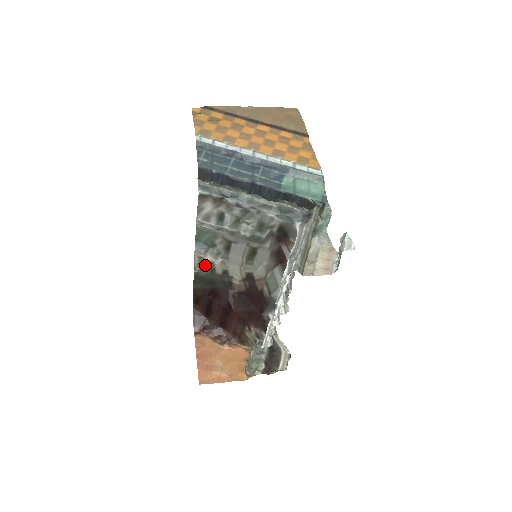
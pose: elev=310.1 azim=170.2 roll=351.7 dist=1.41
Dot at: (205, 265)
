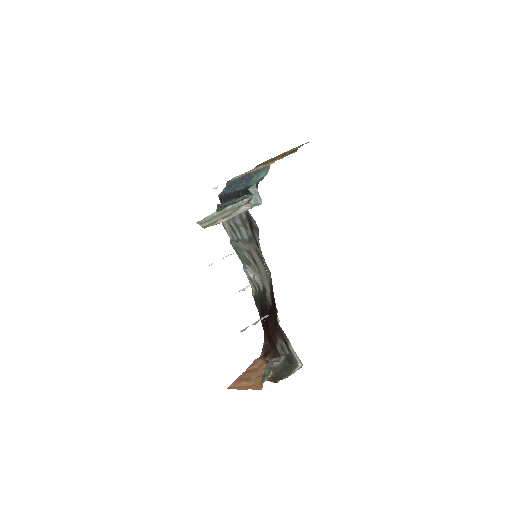
Dot at: (255, 286)
